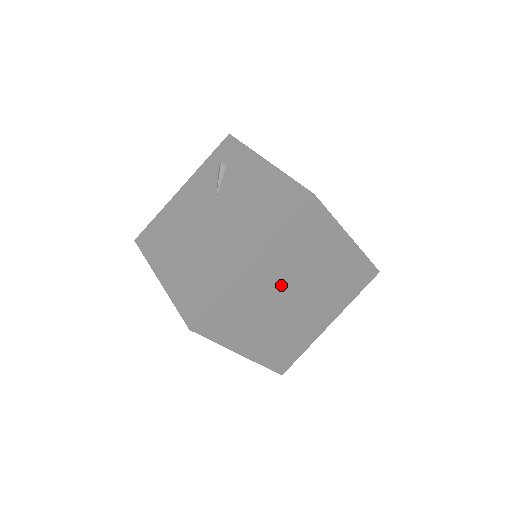
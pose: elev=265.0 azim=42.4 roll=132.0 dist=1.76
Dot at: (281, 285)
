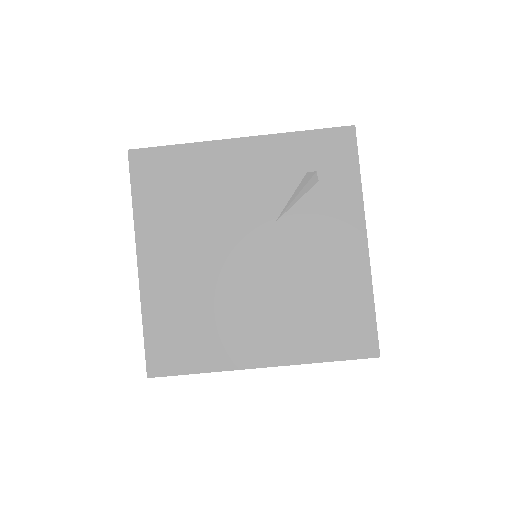
Dot at: occluded
